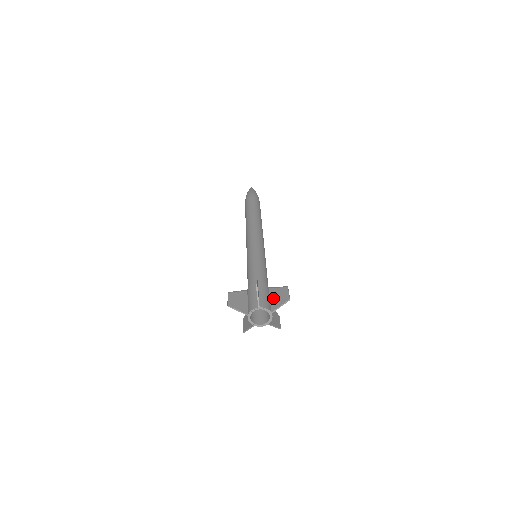
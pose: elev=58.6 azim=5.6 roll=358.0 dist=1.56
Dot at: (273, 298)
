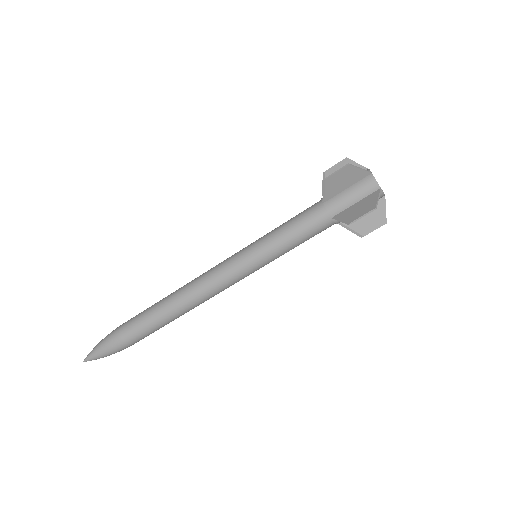
Dot at: occluded
